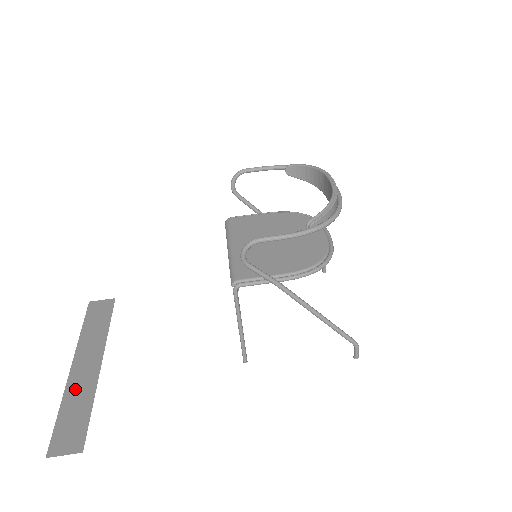
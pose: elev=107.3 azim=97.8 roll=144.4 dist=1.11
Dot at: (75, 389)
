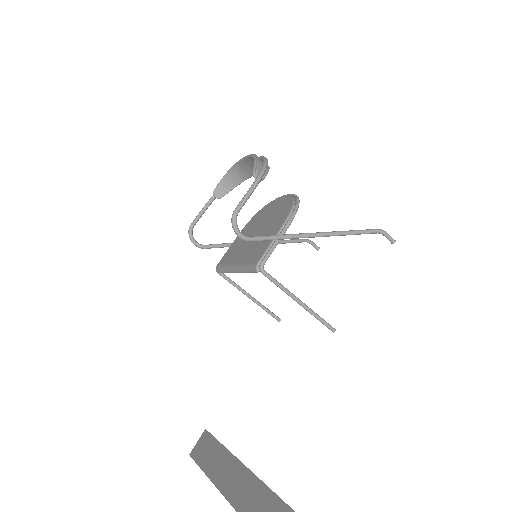
Dot at: (242, 498)
